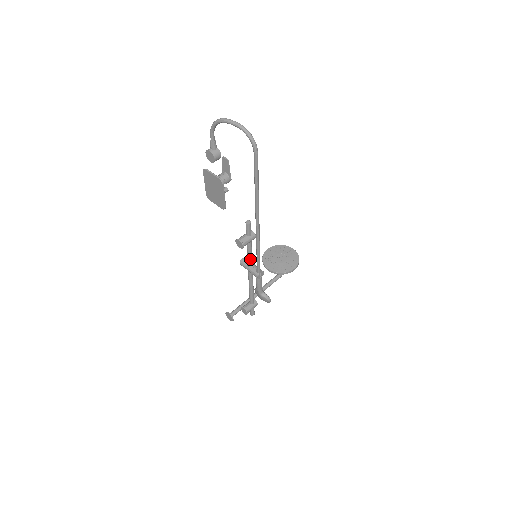
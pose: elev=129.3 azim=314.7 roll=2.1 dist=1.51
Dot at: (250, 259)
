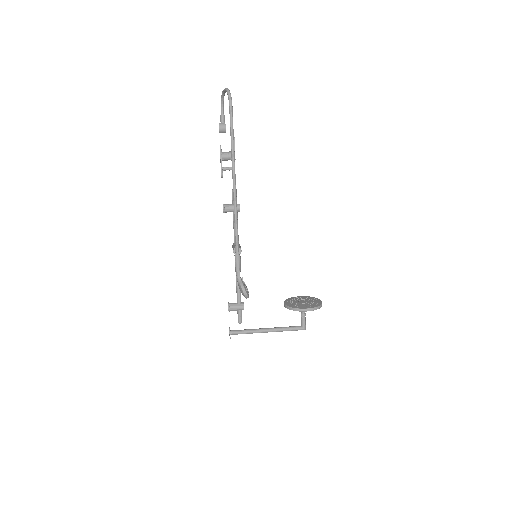
Dot at: occluded
